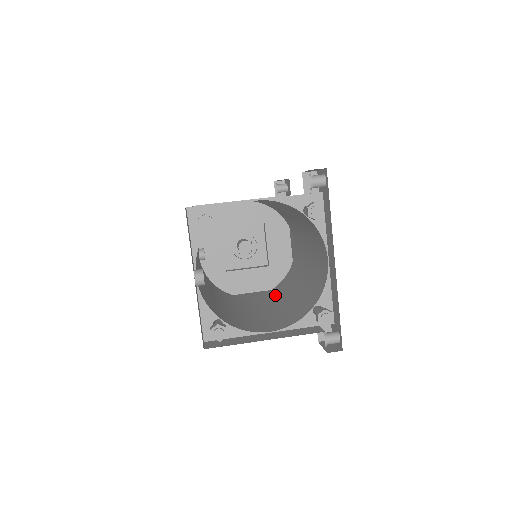
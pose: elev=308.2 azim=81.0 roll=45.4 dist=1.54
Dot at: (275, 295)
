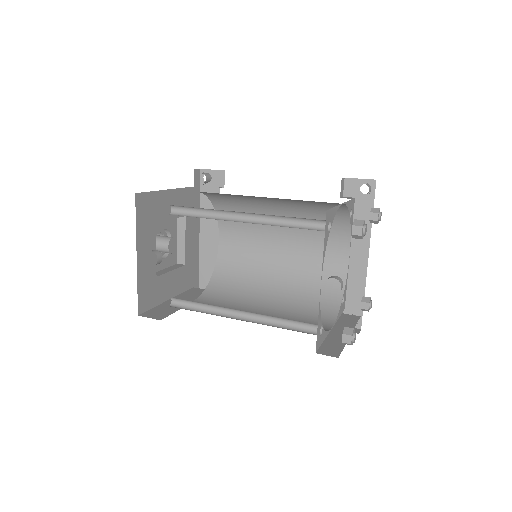
Dot at: (231, 295)
